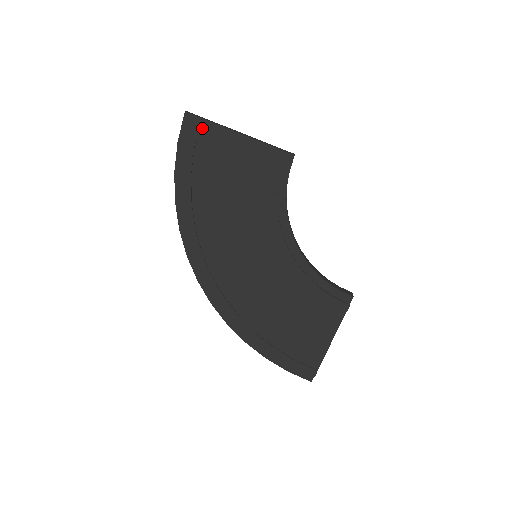
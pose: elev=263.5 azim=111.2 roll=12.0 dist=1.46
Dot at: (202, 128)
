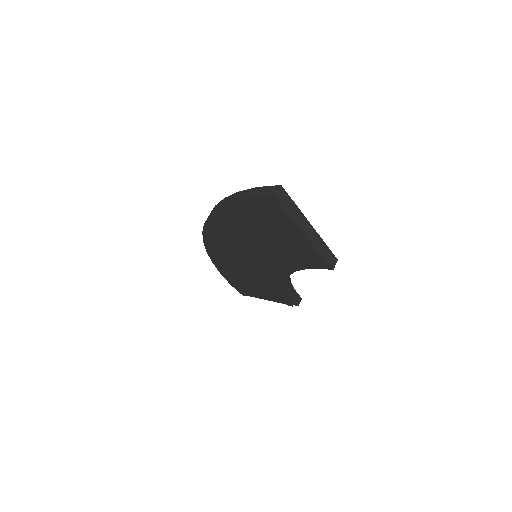
Dot at: (279, 212)
